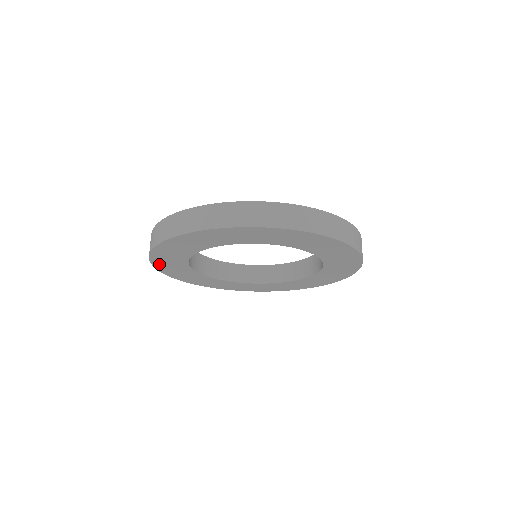
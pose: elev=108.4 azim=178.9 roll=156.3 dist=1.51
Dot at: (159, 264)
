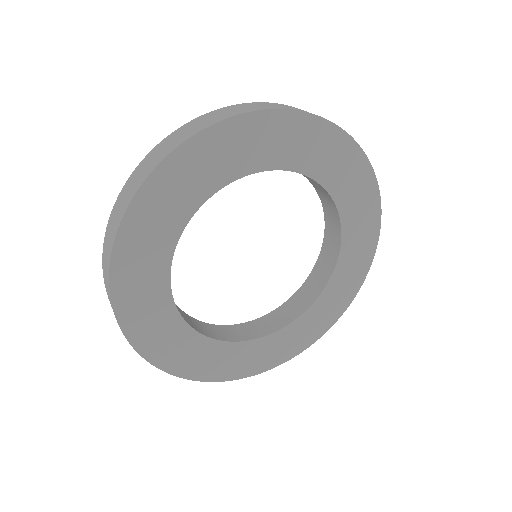
Dot at: (123, 294)
